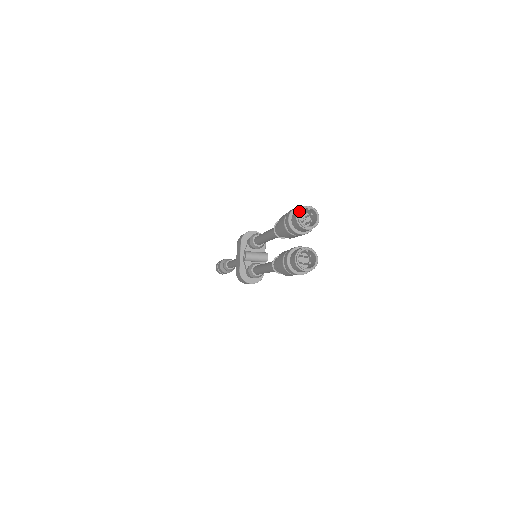
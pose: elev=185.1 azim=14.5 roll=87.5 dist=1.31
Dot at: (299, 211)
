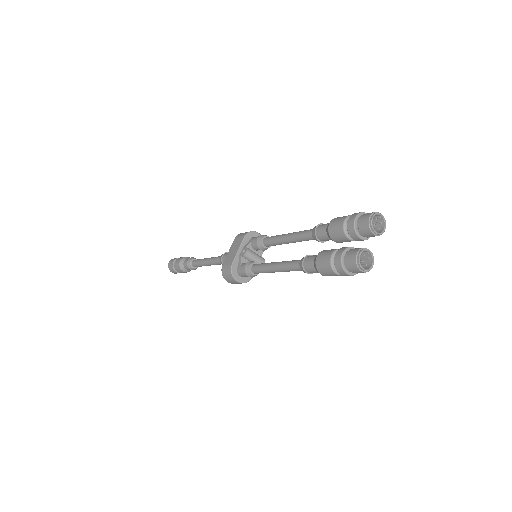
Dot at: (374, 214)
